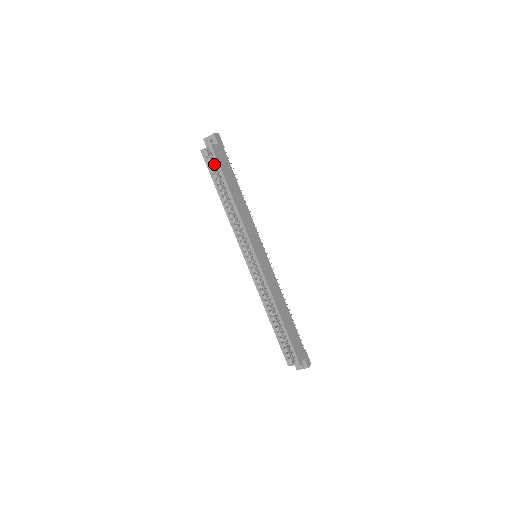
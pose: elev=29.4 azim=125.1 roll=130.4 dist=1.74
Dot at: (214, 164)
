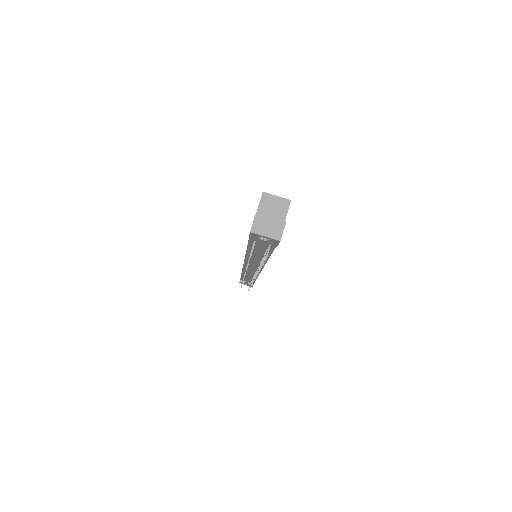
Dot at: occluded
